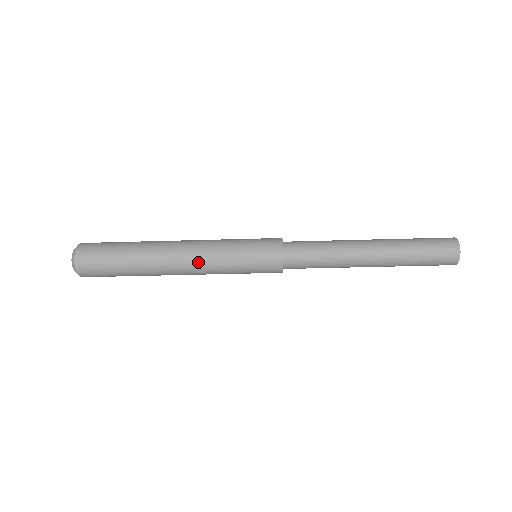
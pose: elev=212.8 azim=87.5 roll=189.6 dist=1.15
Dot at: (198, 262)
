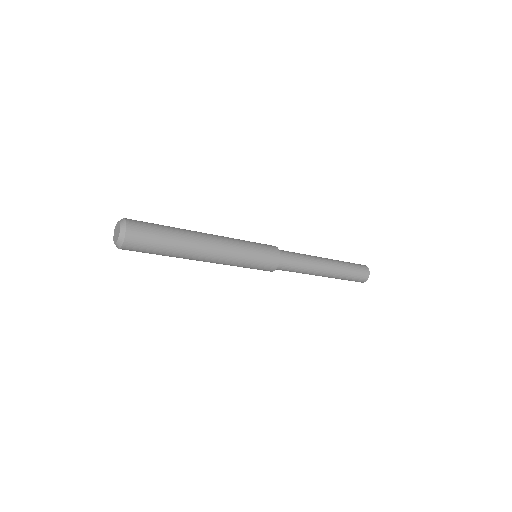
Dot at: (219, 262)
